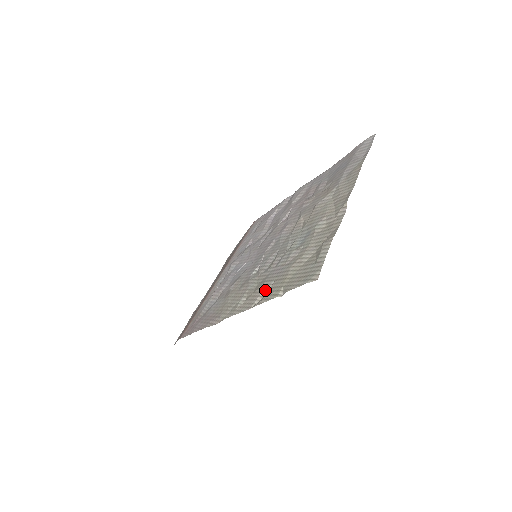
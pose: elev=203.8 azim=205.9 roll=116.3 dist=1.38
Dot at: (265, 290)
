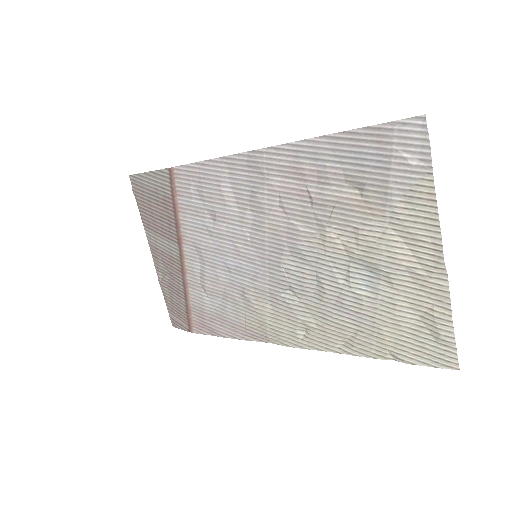
Dot at: (345, 337)
